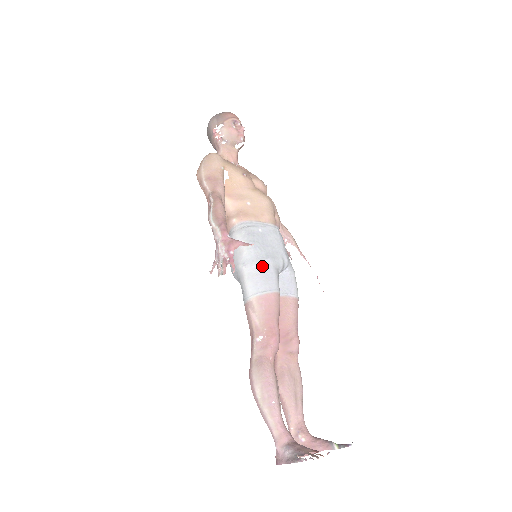
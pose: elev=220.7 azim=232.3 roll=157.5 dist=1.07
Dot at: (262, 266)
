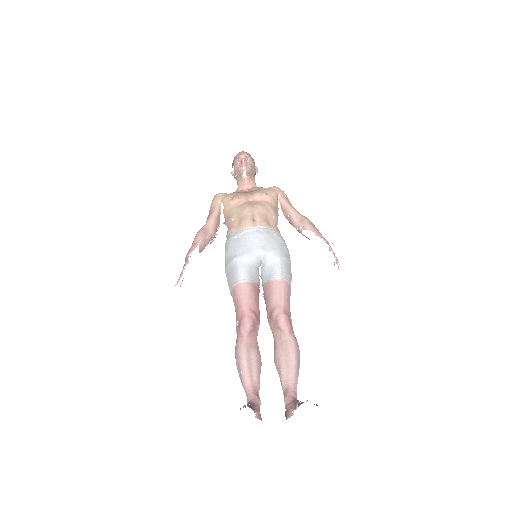
Dot at: (231, 266)
